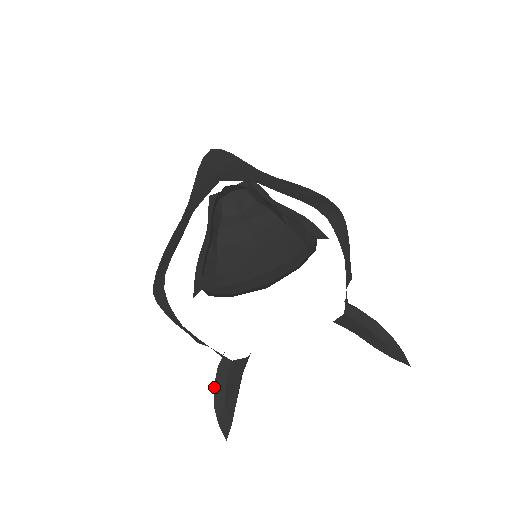
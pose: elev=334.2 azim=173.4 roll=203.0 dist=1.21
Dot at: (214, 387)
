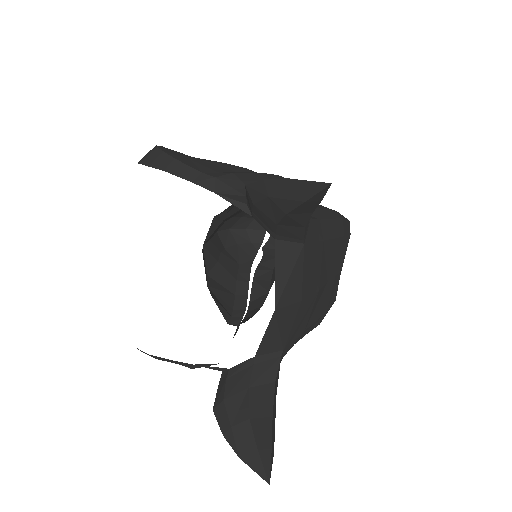
Dot at: (213, 408)
